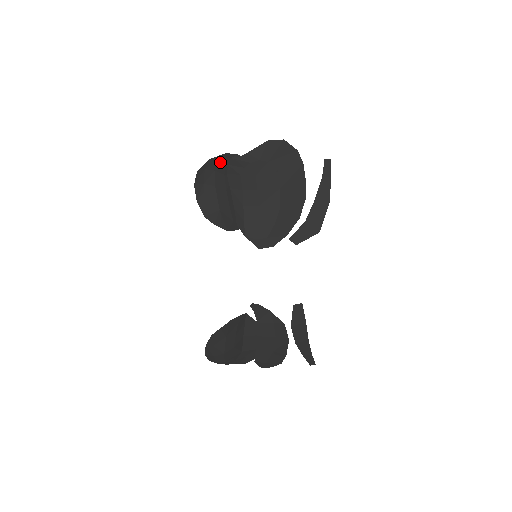
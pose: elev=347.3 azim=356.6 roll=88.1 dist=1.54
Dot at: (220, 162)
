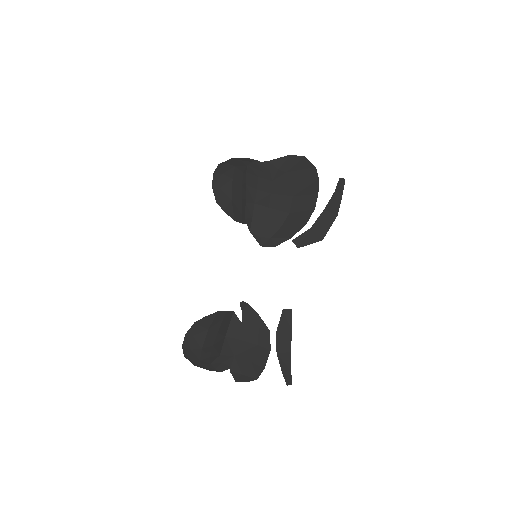
Dot at: (242, 162)
